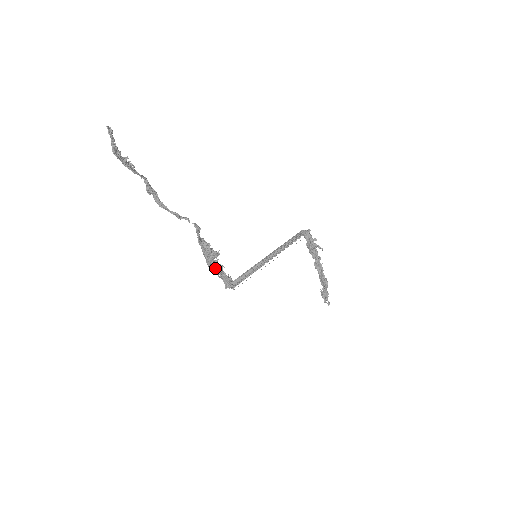
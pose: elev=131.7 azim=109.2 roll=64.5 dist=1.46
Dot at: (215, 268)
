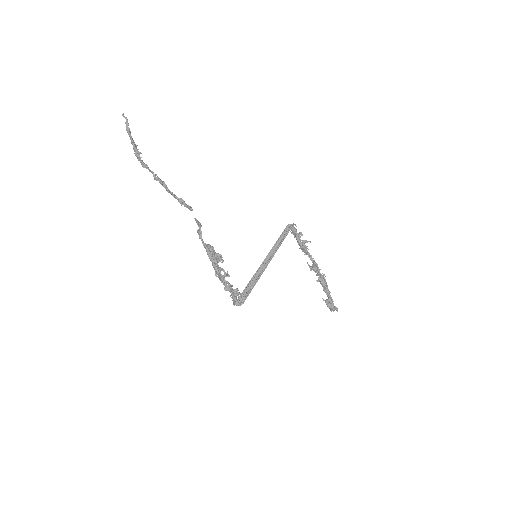
Dot at: (220, 279)
